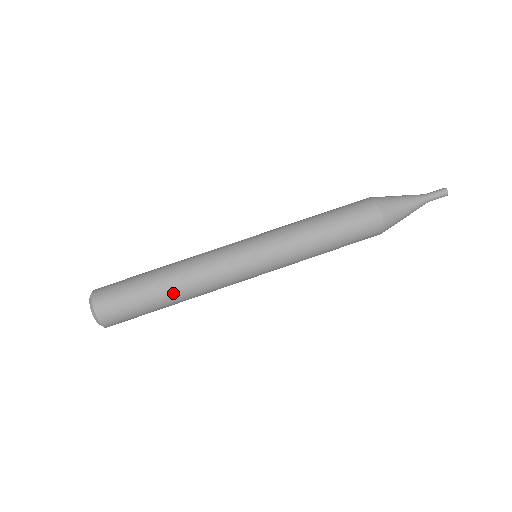
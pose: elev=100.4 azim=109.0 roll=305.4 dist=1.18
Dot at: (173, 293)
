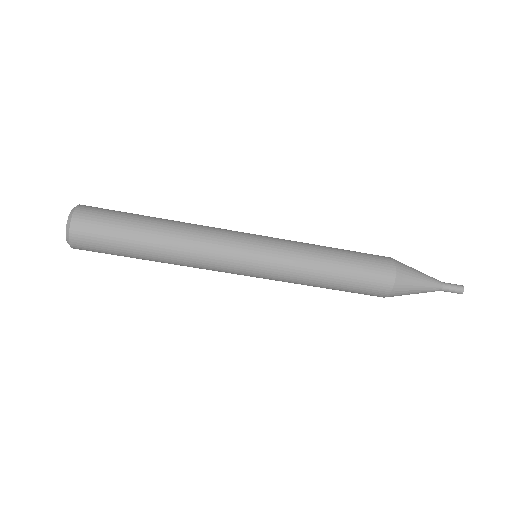
Dot at: (158, 253)
